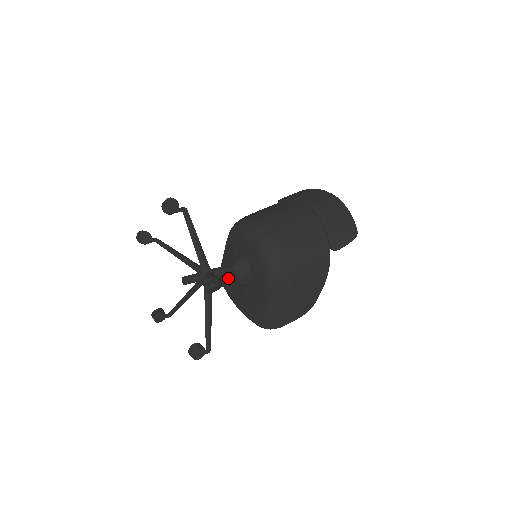
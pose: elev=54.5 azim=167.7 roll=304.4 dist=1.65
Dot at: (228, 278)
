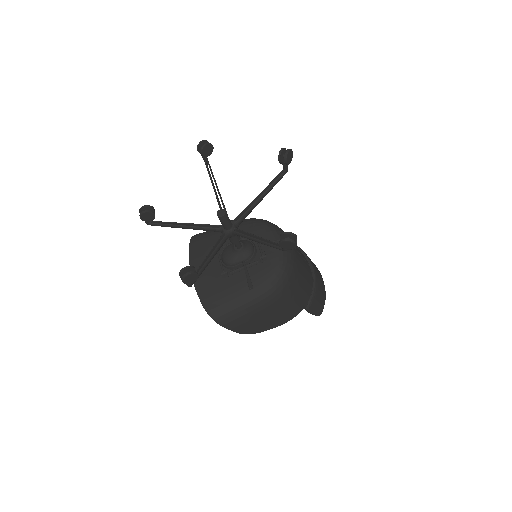
Dot at: (207, 248)
